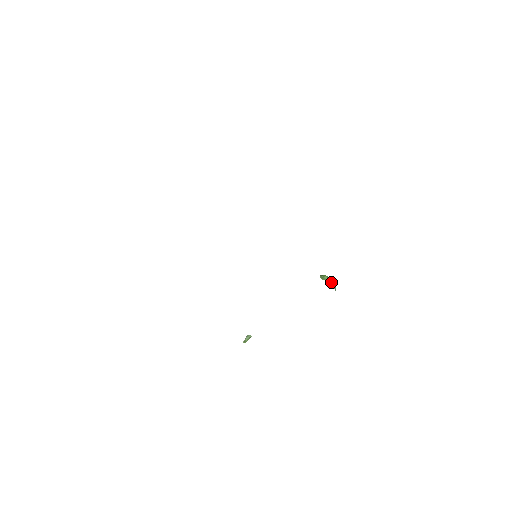
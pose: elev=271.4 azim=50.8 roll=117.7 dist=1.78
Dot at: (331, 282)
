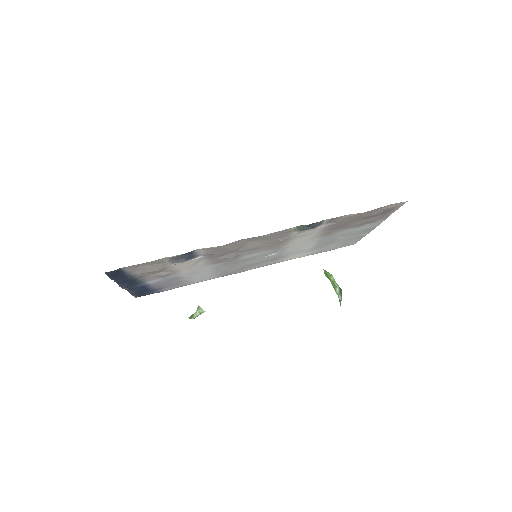
Dot at: (337, 290)
